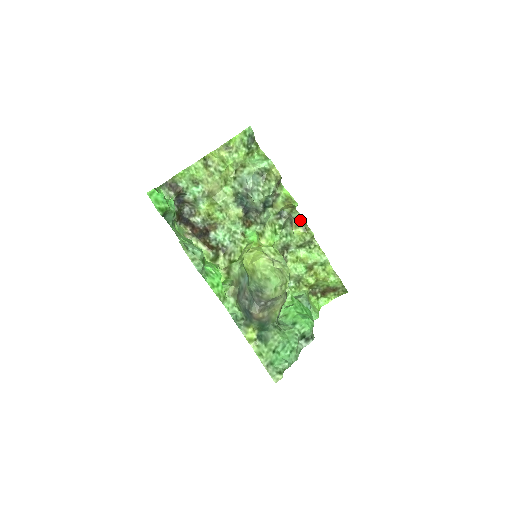
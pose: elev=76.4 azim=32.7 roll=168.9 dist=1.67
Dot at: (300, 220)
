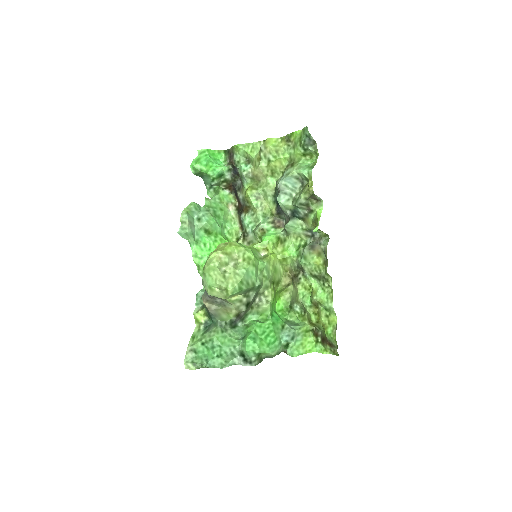
Dot at: (325, 250)
